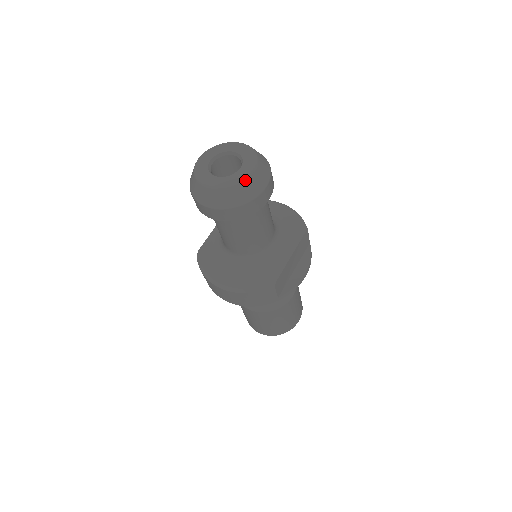
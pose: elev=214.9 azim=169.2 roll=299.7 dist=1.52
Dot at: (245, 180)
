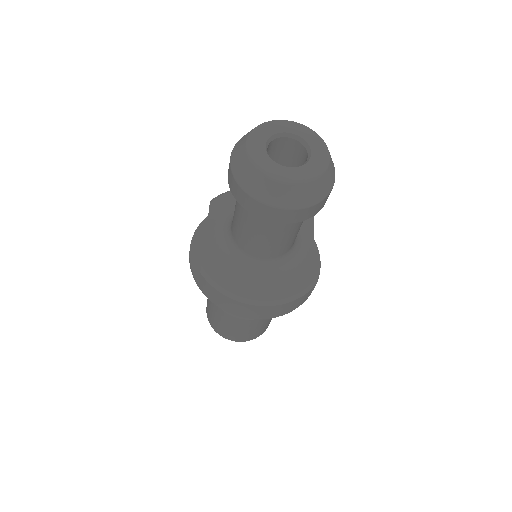
Dot at: (327, 168)
